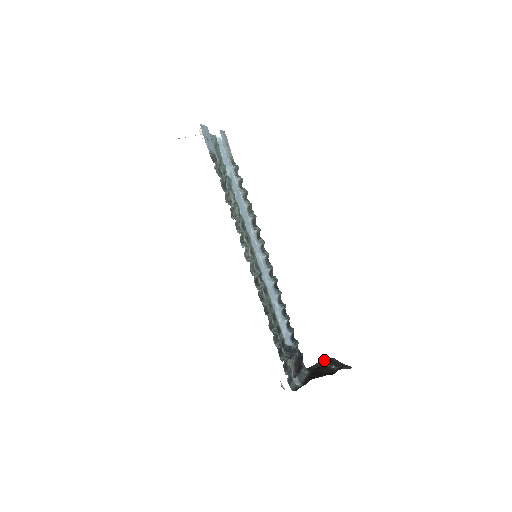
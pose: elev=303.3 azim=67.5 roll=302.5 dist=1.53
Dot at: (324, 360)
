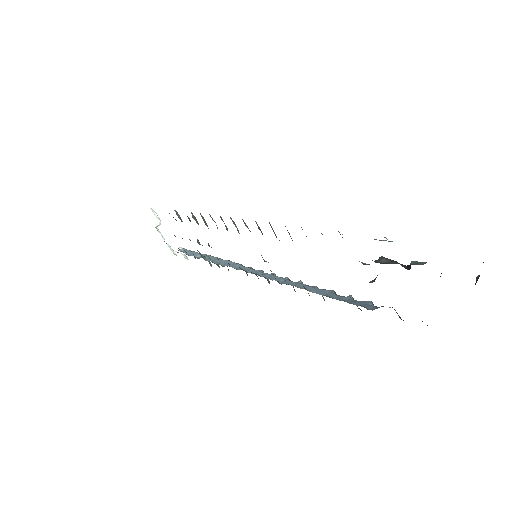
Dot at: occluded
